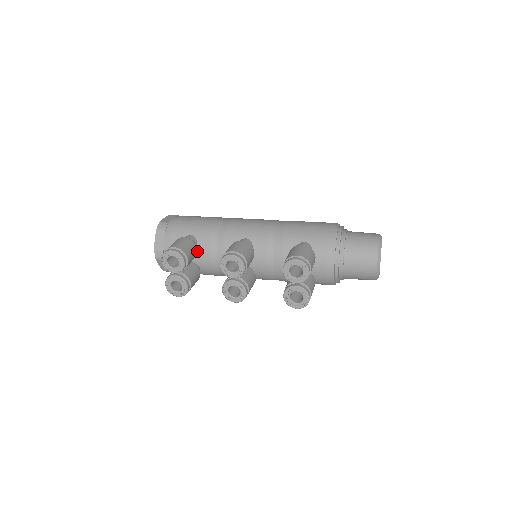
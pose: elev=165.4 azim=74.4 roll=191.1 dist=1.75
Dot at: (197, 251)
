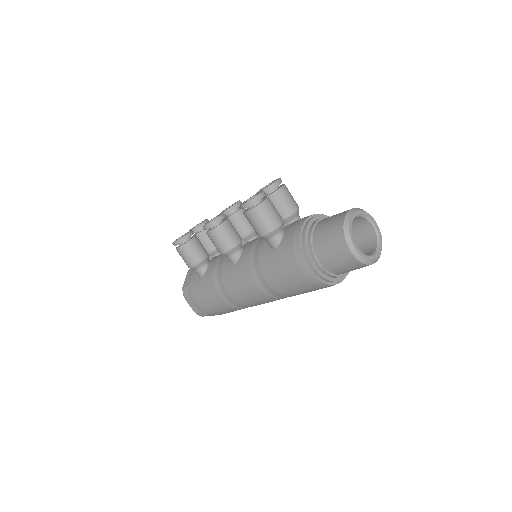
Dot at: occluded
